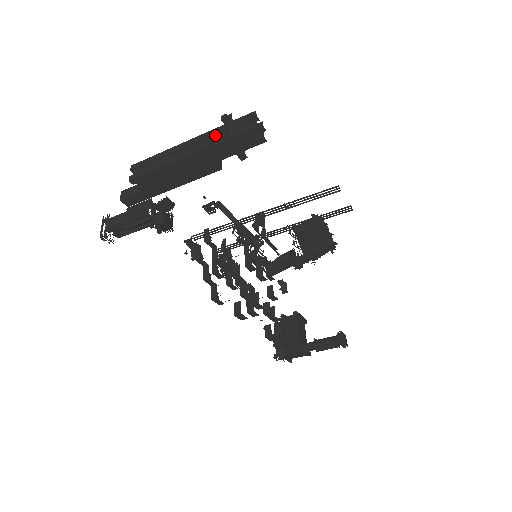
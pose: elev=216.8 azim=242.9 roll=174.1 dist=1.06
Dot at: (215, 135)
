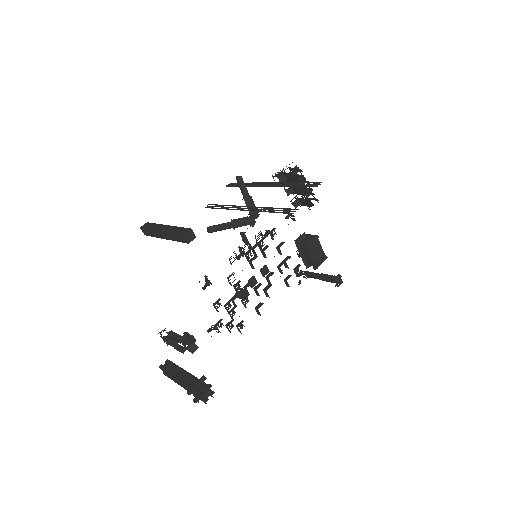
Dot at: occluded
